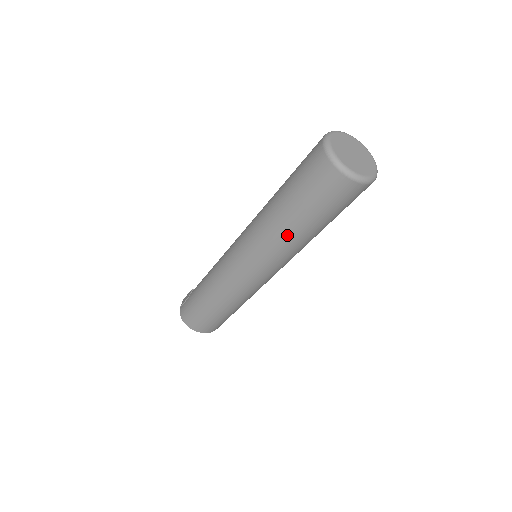
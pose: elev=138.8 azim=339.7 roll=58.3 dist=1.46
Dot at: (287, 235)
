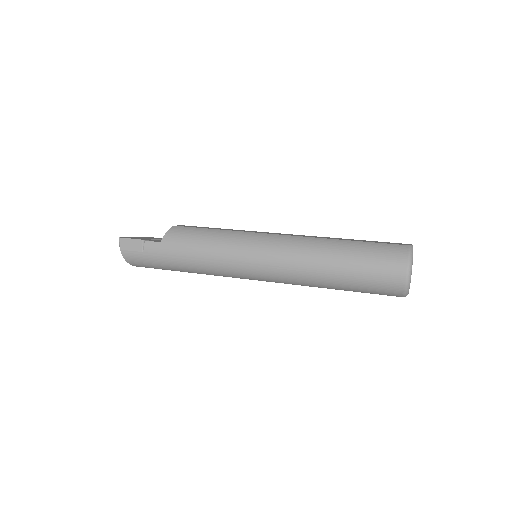
Dot at: occluded
